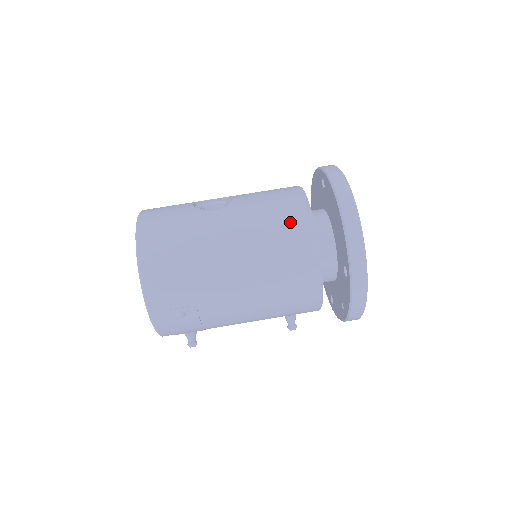
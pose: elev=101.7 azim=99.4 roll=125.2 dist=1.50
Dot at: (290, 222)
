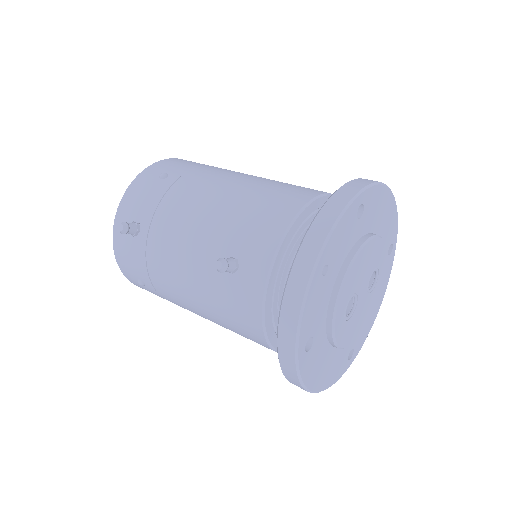
Dot at: occluded
